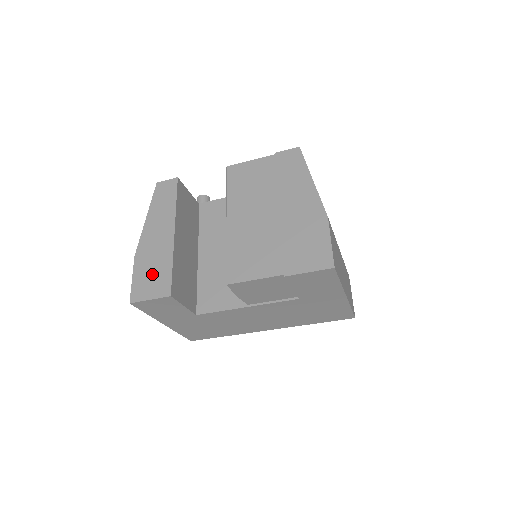
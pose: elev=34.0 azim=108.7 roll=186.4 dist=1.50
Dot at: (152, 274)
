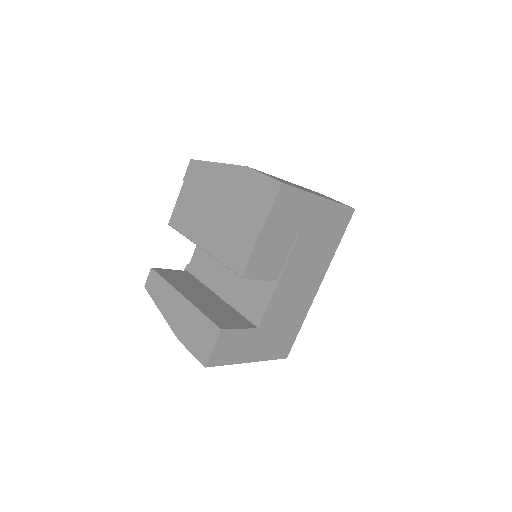
Dot at: (198, 334)
